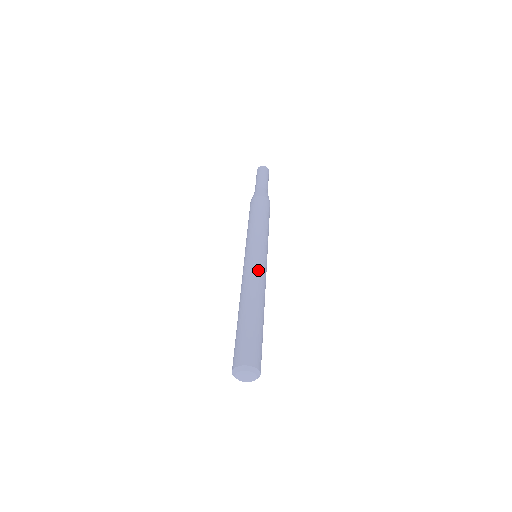
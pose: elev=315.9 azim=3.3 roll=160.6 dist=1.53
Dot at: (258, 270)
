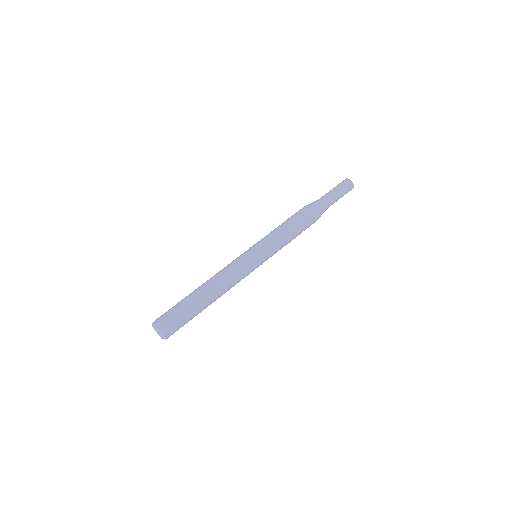
Dot at: (240, 273)
